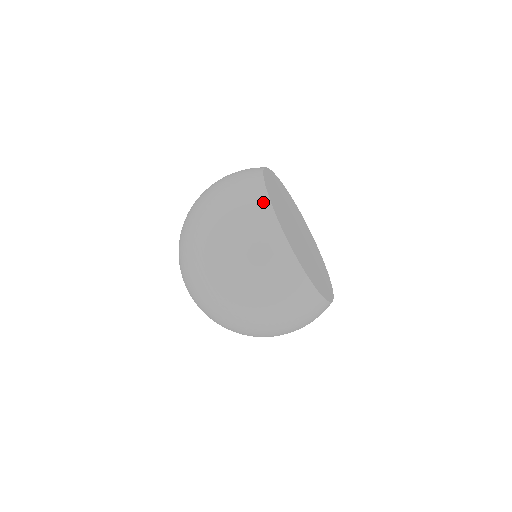
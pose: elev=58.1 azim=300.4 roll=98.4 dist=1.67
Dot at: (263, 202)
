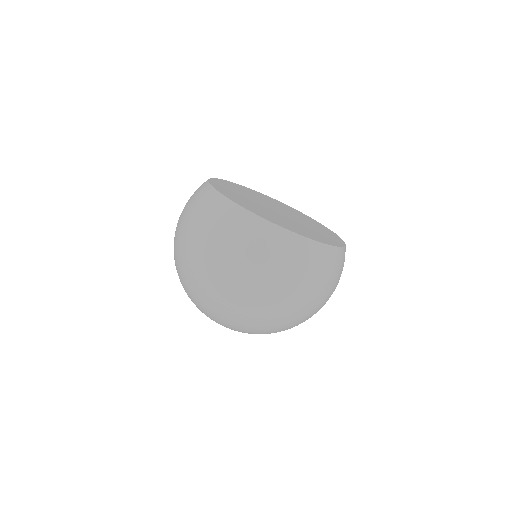
Dot at: occluded
